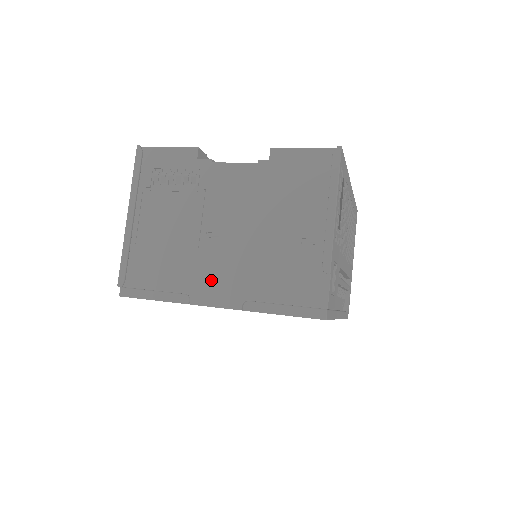
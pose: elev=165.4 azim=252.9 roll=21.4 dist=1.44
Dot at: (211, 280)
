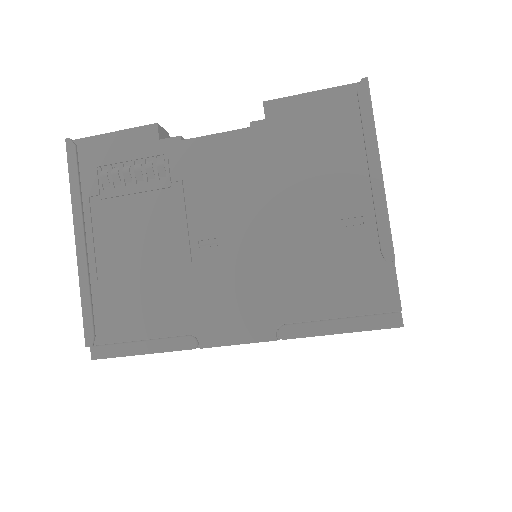
Dot at: (222, 307)
